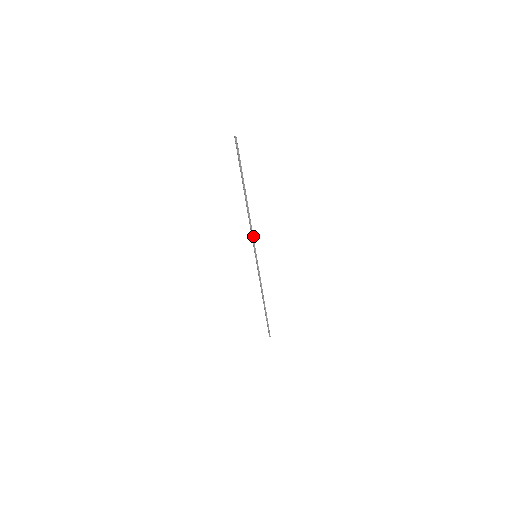
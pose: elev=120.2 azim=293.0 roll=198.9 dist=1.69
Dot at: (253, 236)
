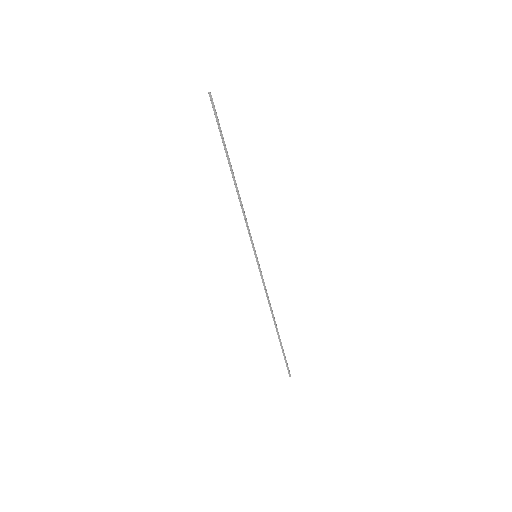
Dot at: (248, 227)
